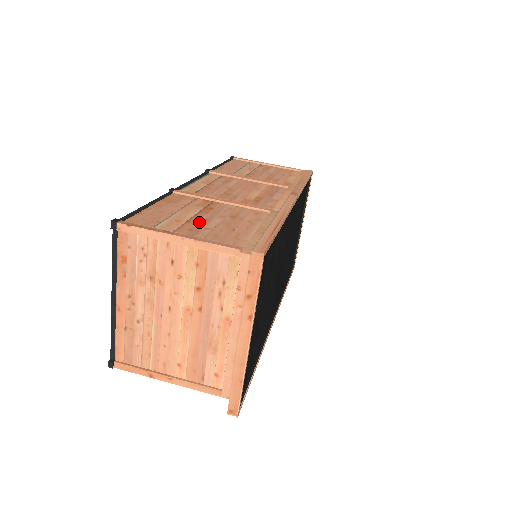
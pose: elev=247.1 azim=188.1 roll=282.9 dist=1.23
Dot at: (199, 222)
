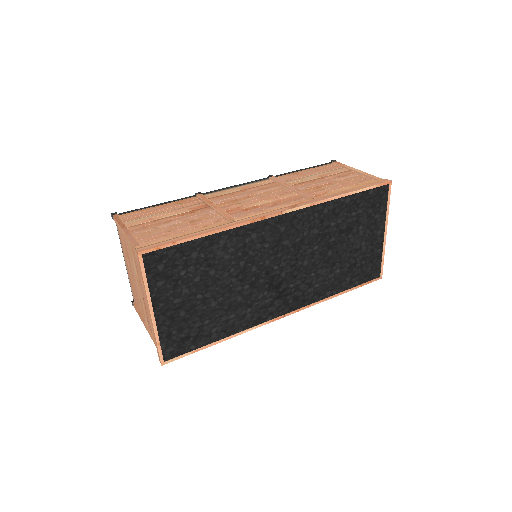
Dot at: (161, 222)
